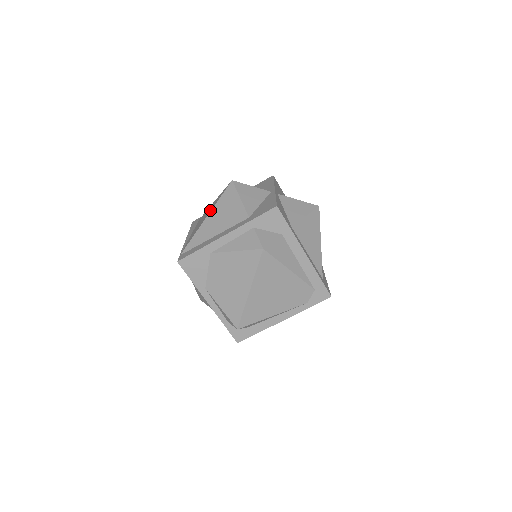
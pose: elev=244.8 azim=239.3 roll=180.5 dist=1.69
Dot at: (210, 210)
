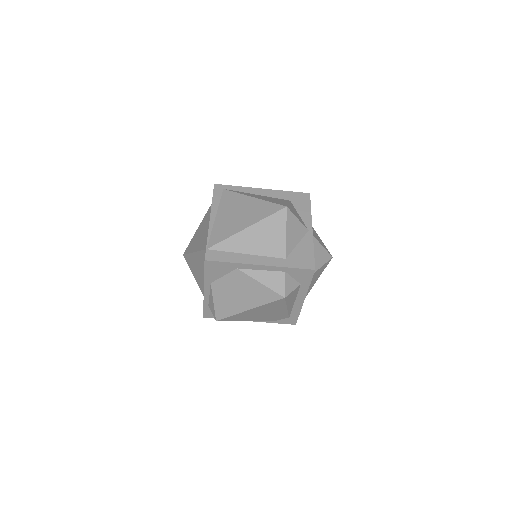
Dot at: (252, 219)
